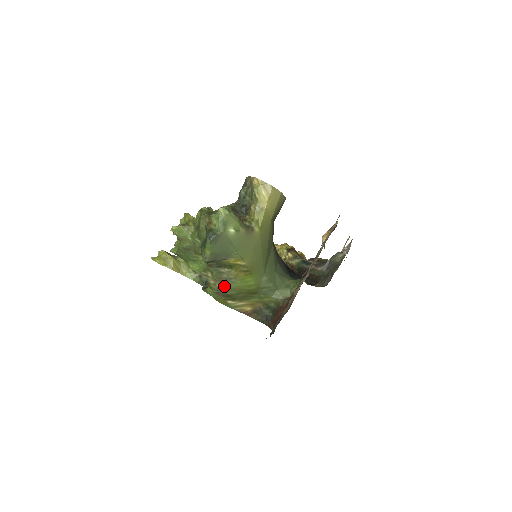
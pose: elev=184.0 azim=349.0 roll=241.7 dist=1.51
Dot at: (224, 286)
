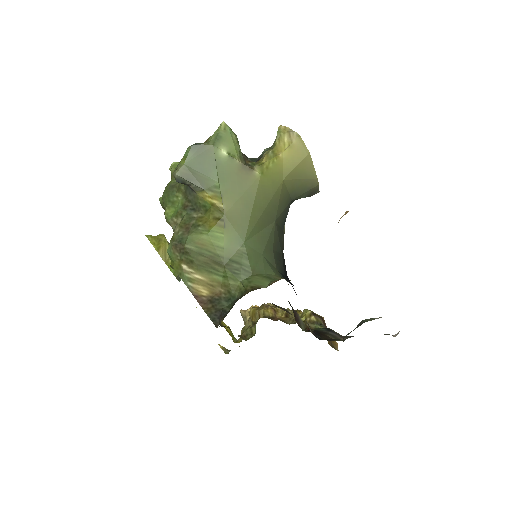
Dot at: (186, 234)
